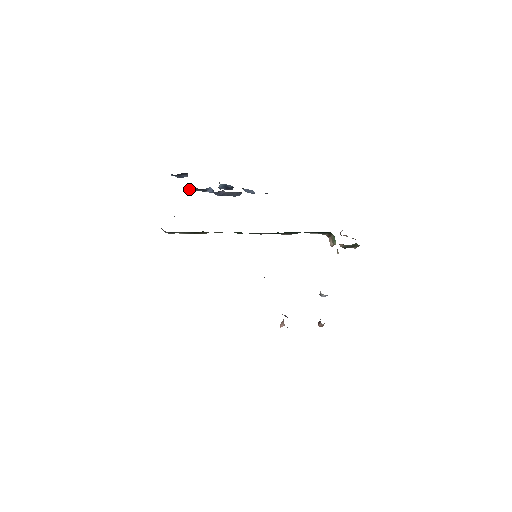
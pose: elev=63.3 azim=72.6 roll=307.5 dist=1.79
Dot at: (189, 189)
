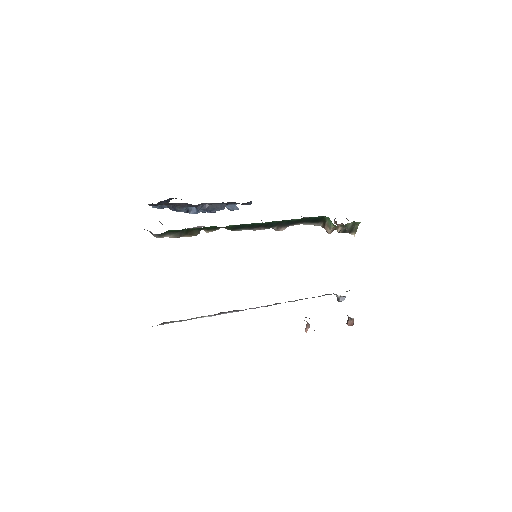
Dot at: (172, 207)
